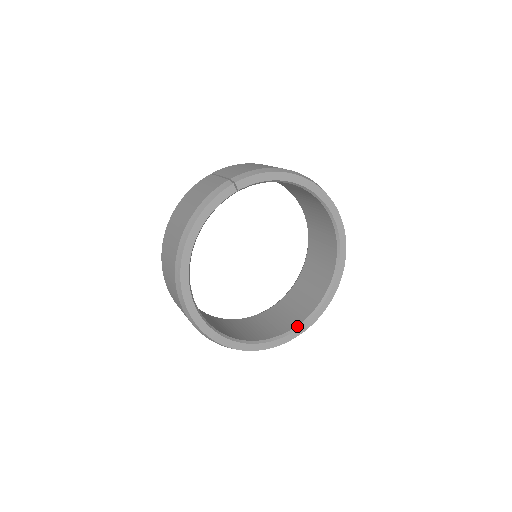
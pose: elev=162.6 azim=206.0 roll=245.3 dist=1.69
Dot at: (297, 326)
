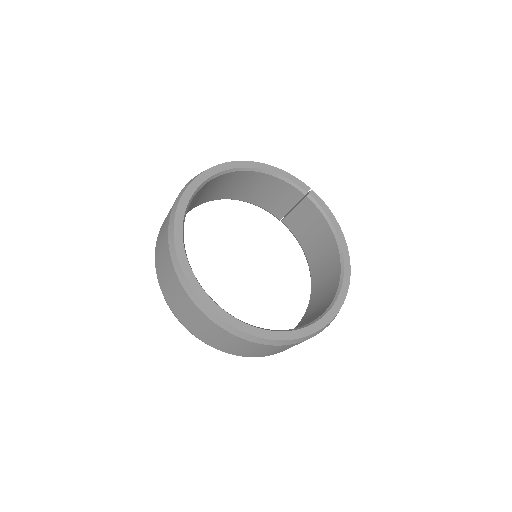
Dot at: occluded
